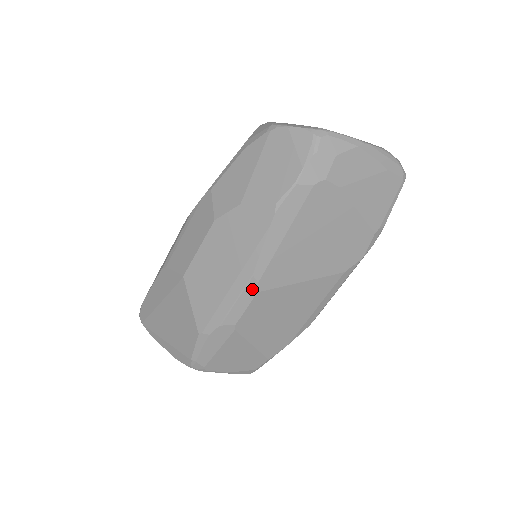
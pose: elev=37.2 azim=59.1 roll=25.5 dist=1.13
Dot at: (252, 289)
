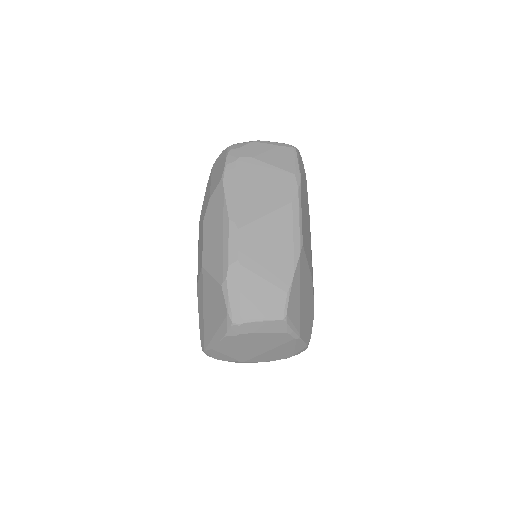
Dot at: (234, 229)
